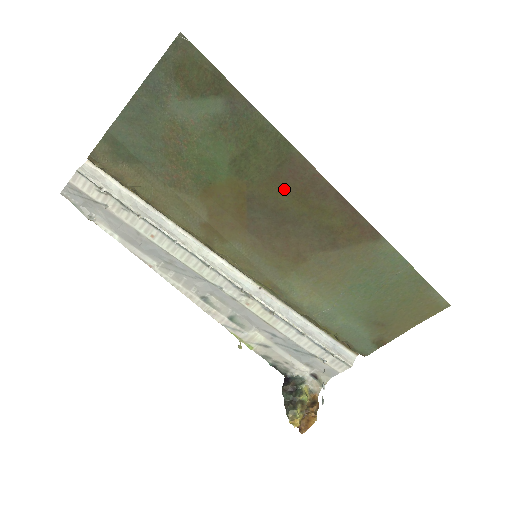
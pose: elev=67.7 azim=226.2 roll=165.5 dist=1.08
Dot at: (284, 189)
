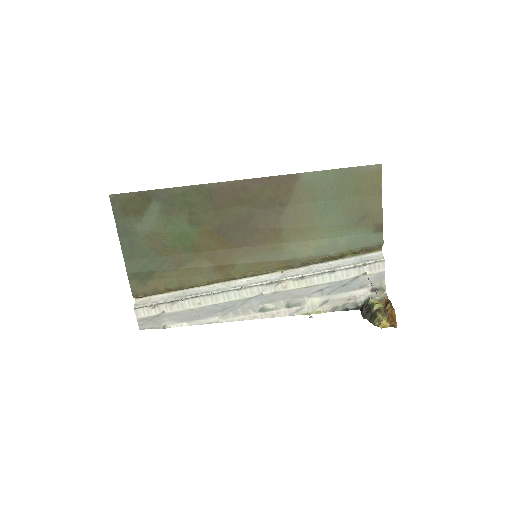
Dot at: (226, 208)
